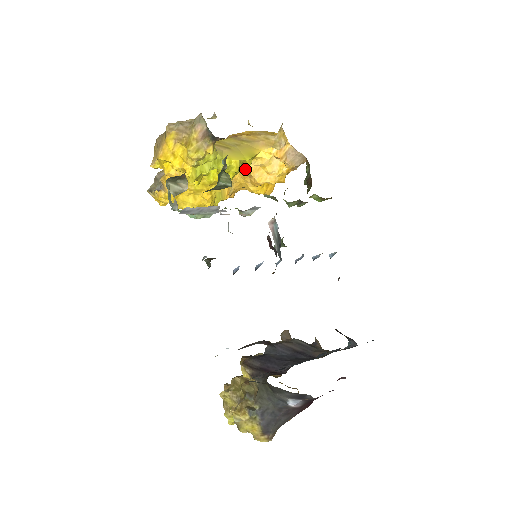
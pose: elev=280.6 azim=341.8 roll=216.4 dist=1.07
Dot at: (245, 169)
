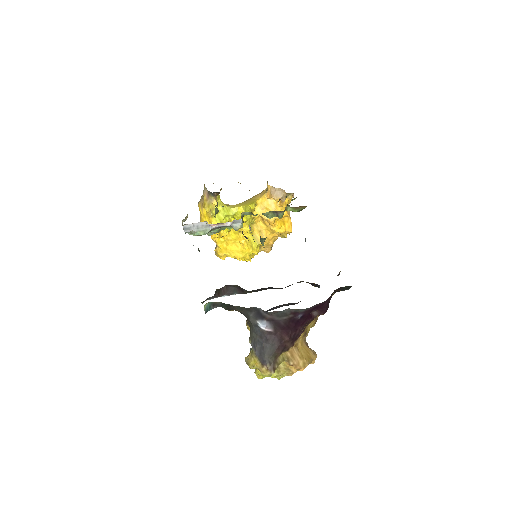
Dot at: (257, 215)
